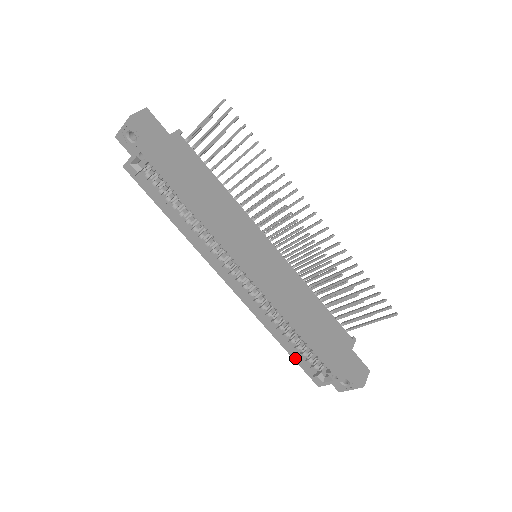
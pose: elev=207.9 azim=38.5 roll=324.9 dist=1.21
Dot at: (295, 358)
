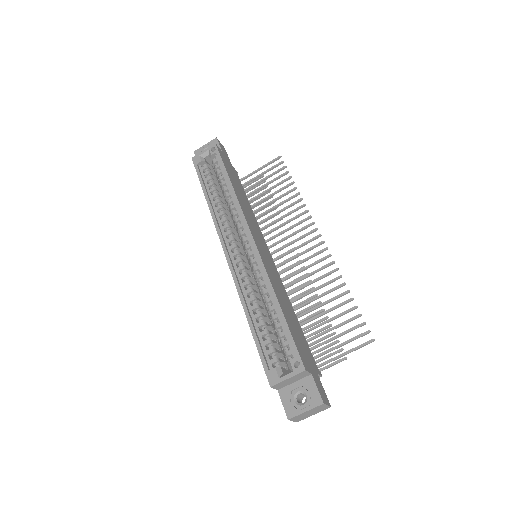
Dot at: (258, 342)
